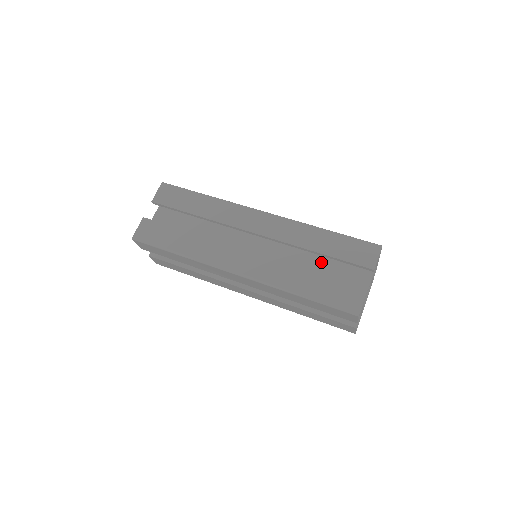
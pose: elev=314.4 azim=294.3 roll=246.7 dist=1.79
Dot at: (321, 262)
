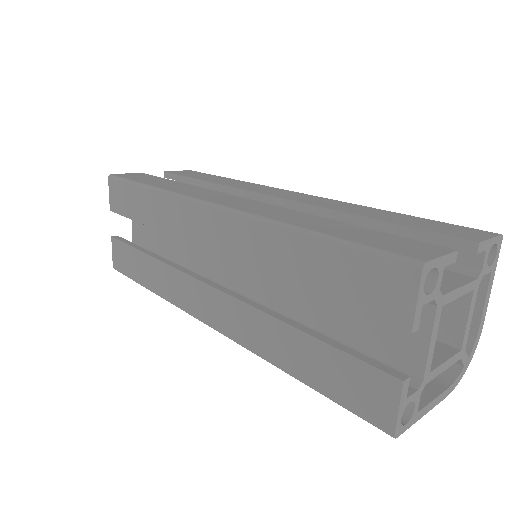
Dot at: occluded
